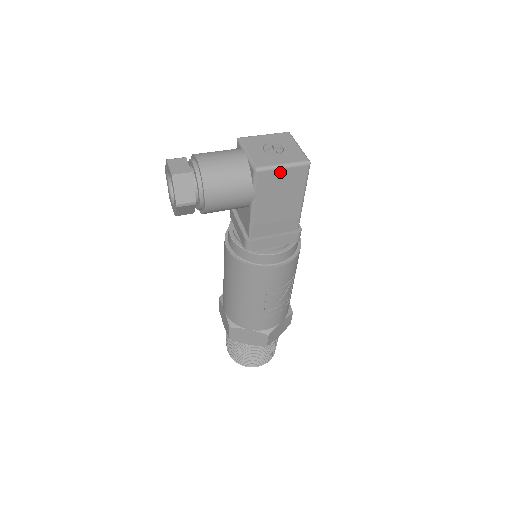
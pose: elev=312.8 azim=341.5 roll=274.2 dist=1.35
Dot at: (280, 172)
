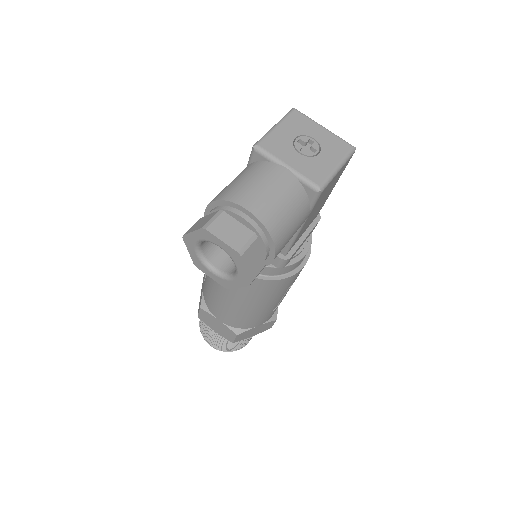
Dot at: (335, 177)
